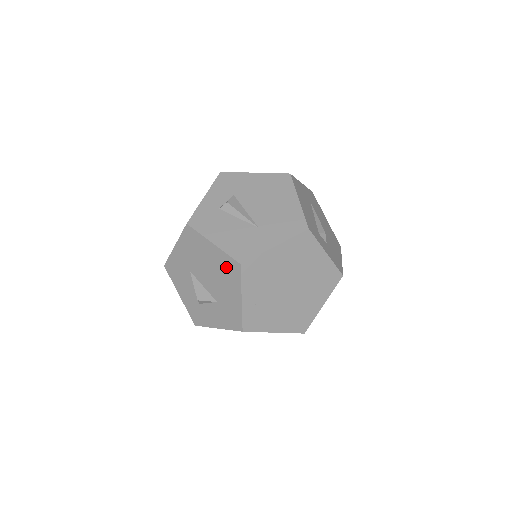
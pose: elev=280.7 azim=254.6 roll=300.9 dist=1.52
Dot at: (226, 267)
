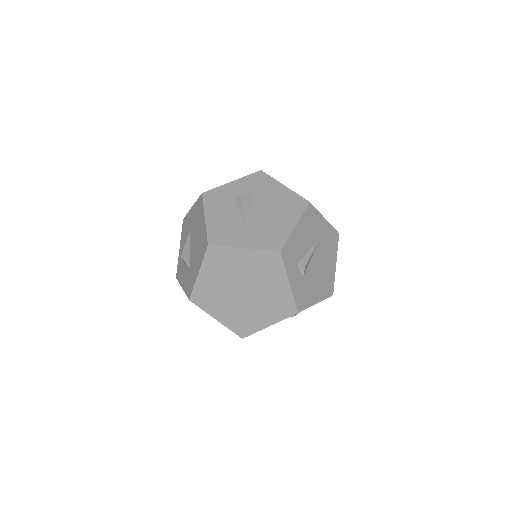
Dot at: (202, 242)
